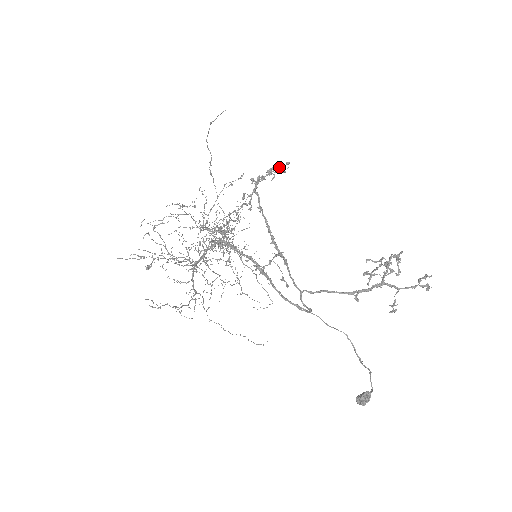
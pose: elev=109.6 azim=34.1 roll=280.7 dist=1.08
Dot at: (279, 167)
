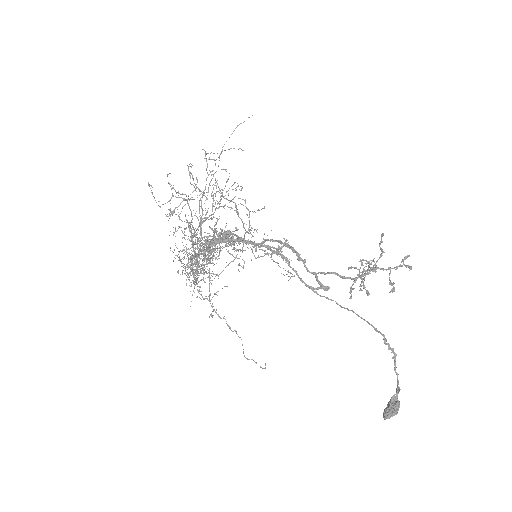
Dot at: occluded
